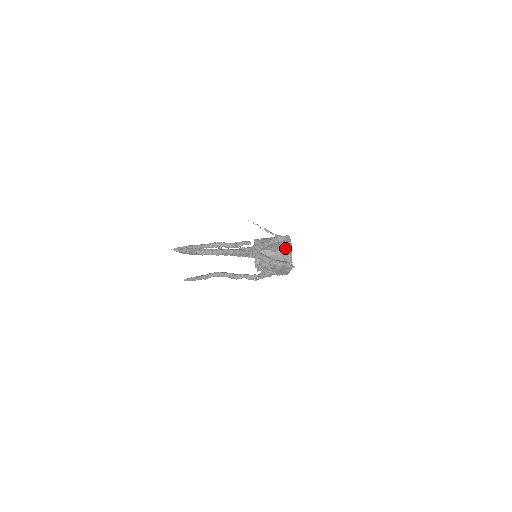
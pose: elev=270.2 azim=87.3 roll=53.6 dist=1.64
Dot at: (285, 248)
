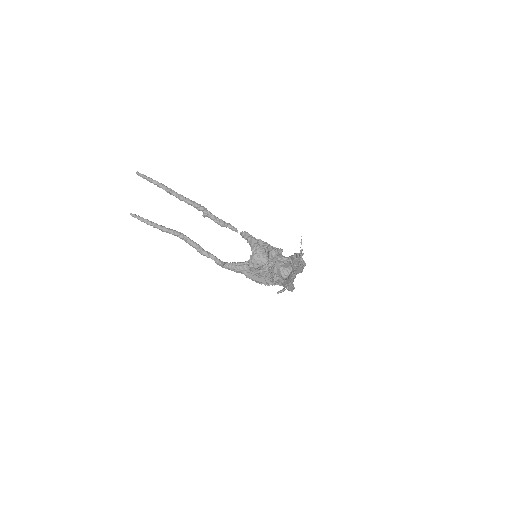
Dot at: (291, 269)
